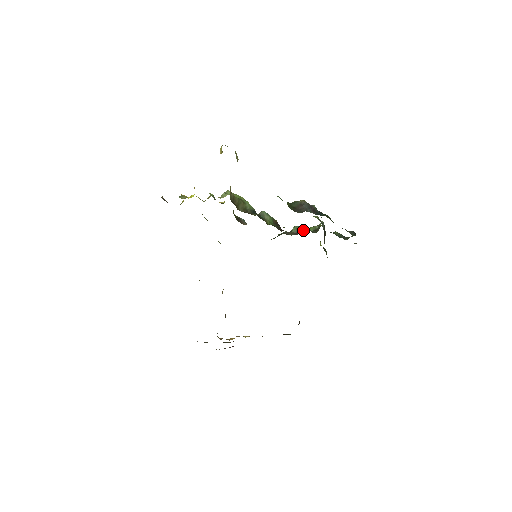
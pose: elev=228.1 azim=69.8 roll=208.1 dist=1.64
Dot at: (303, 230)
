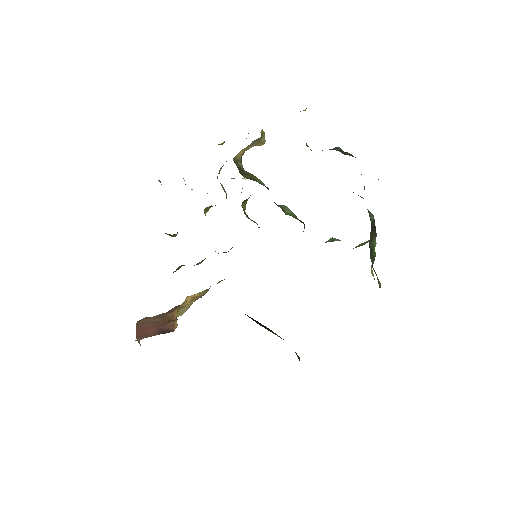
Dot at: occluded
